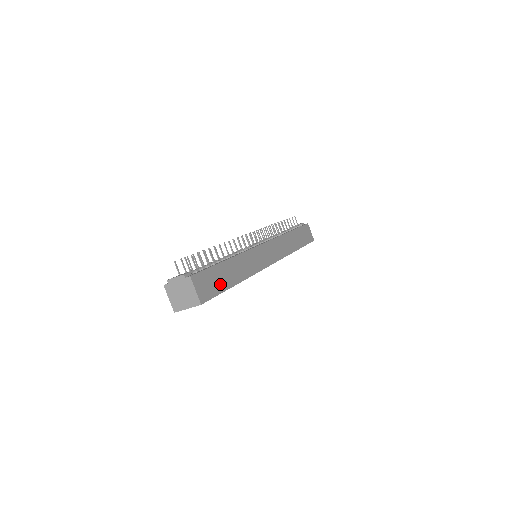
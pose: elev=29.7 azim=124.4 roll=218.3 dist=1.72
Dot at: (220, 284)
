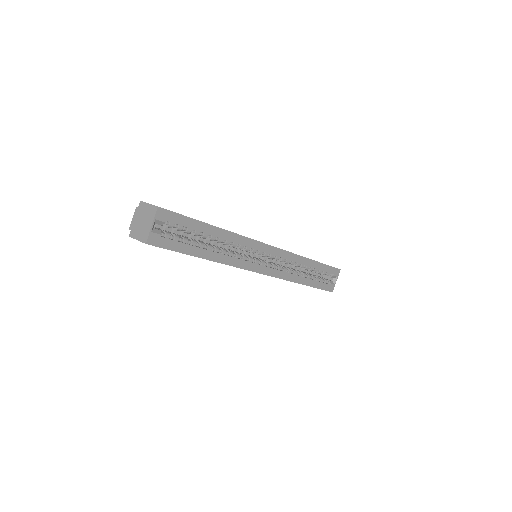
Dot at: occluded
